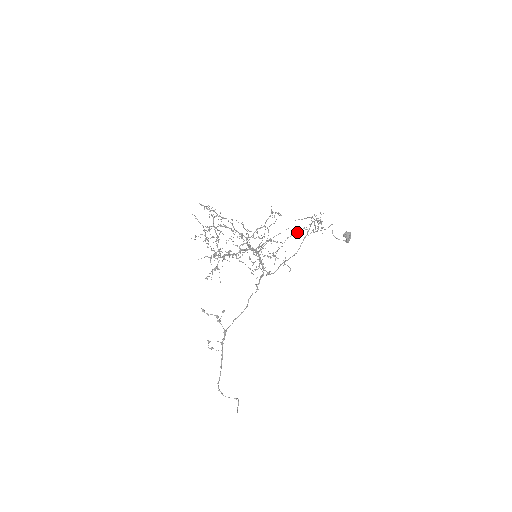
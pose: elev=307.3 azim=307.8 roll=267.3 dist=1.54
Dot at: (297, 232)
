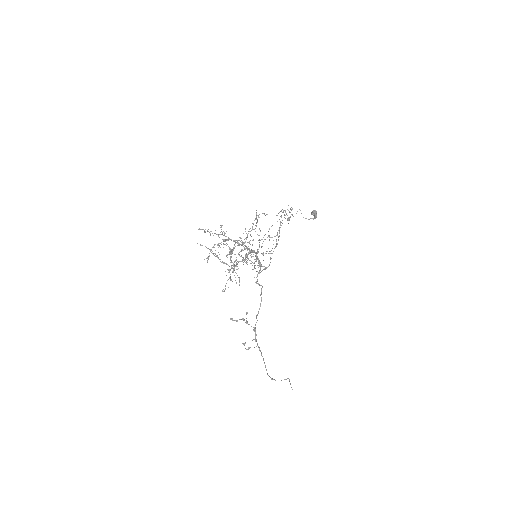
Dot at: occluded
